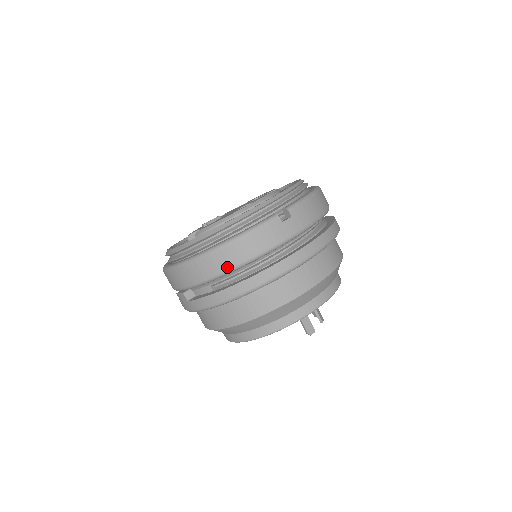
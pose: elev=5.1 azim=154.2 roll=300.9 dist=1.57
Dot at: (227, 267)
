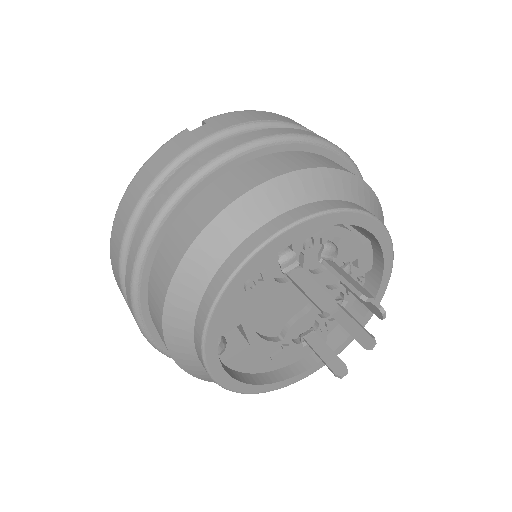
Dot at: (129, 213)
